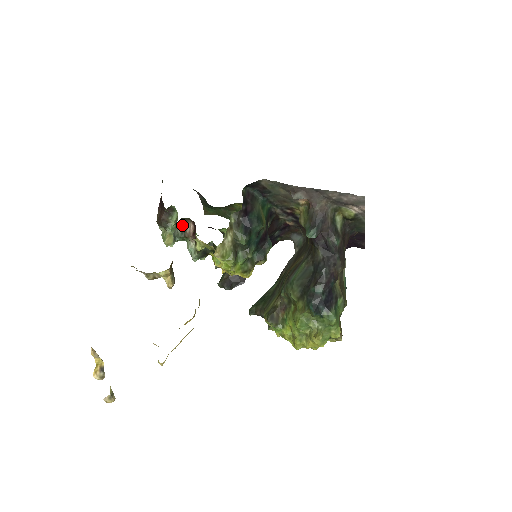
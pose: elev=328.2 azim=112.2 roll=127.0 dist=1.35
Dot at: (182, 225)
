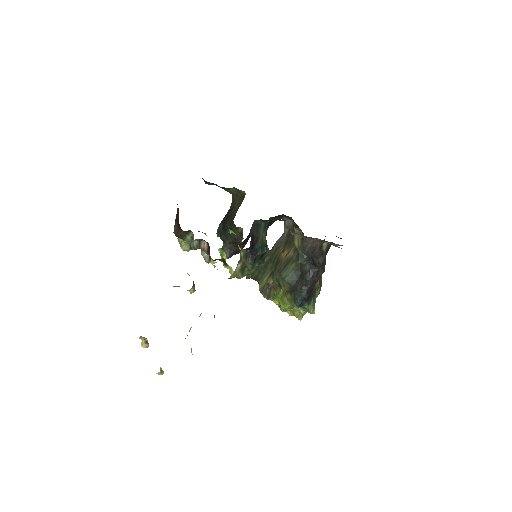
Dot at: (197, 240)
